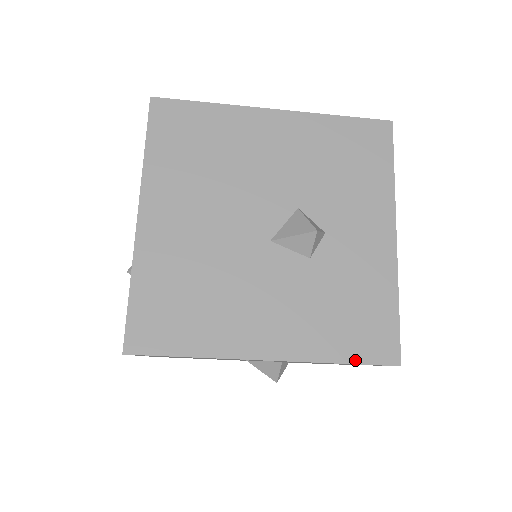
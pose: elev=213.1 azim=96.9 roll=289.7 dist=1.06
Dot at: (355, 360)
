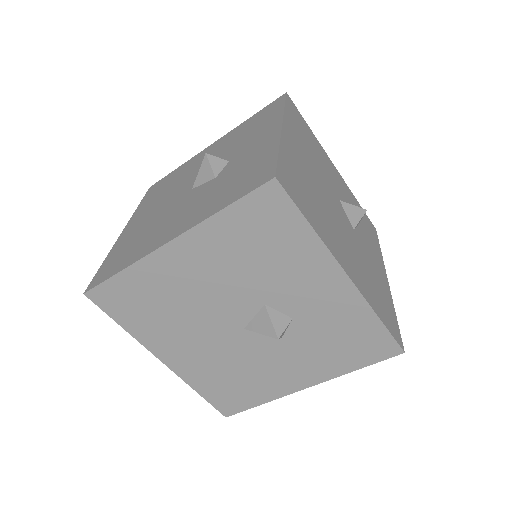
Dot at: (235, 200)
